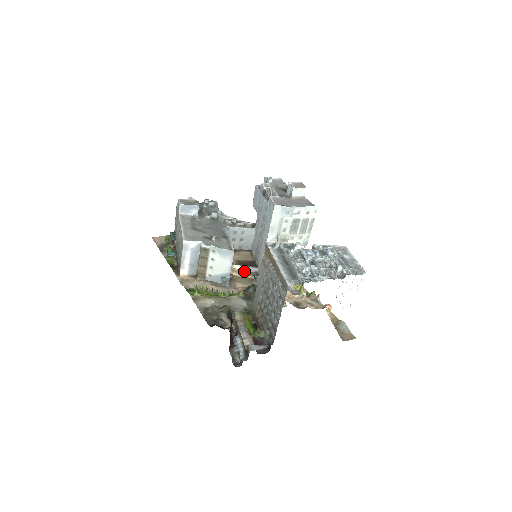
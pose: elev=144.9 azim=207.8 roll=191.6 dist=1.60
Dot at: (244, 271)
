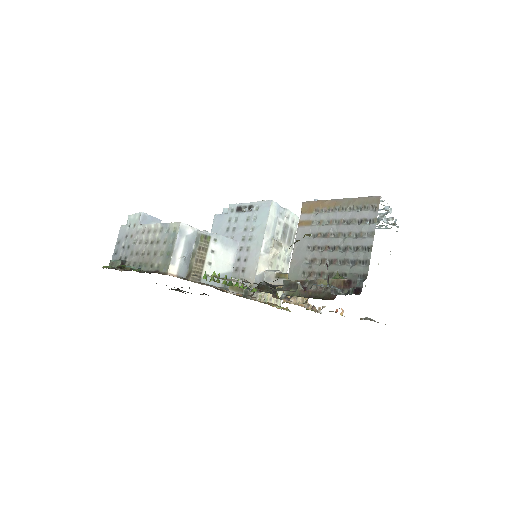
Dot at: (233, 285)
